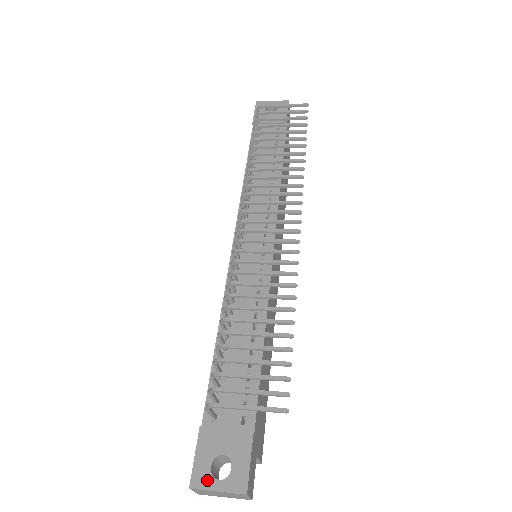
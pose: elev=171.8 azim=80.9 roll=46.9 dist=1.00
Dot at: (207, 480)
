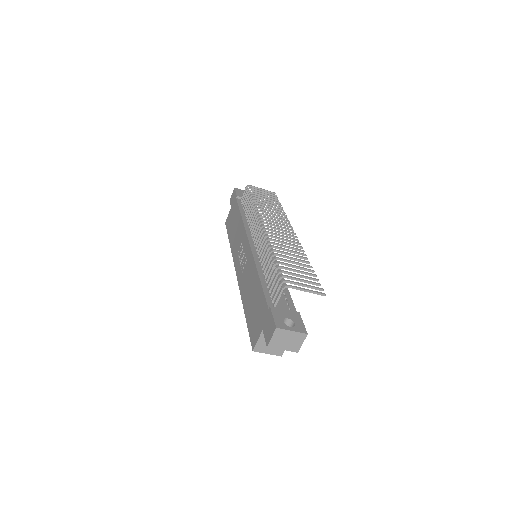
Dot at: (285, 326)
